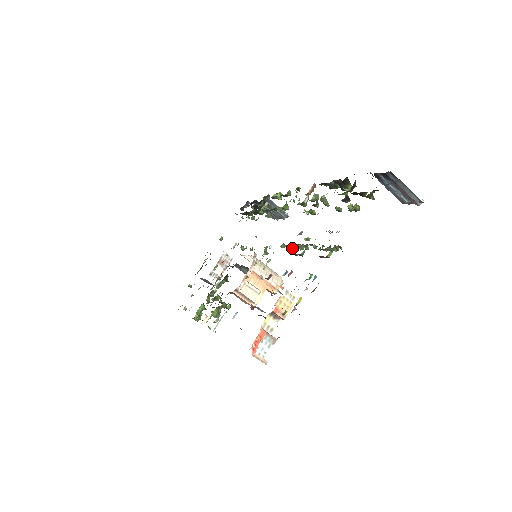
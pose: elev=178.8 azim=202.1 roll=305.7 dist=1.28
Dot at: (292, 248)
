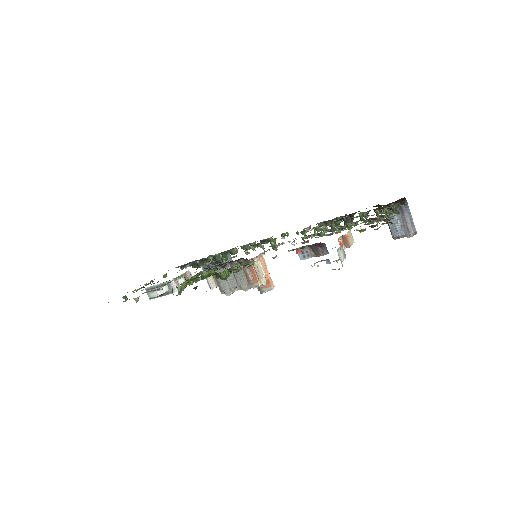
Dot at: (322, 233)
